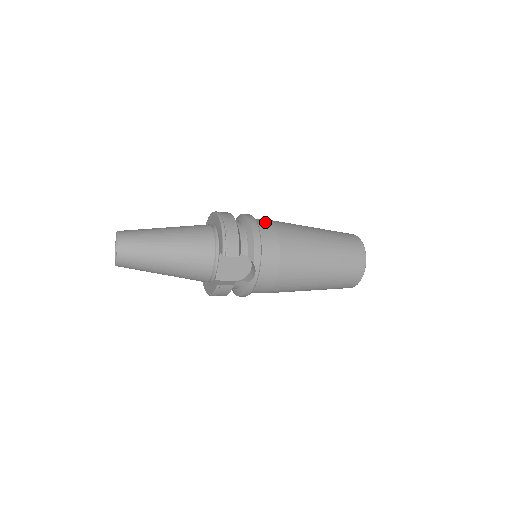
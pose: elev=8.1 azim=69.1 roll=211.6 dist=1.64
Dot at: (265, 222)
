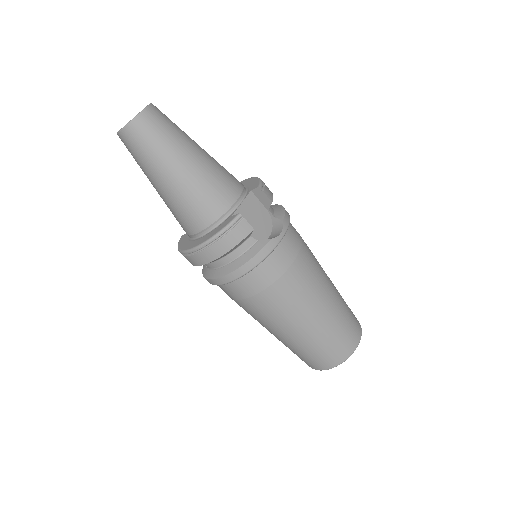
Dot at: occluded
